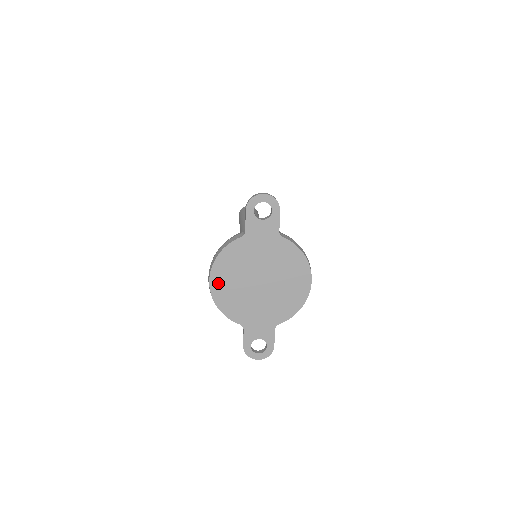
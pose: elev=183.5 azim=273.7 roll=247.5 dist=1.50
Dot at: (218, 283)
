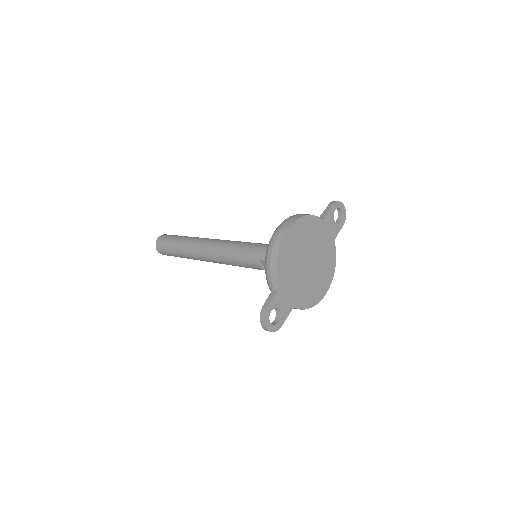
Dot at: (291, 236)
